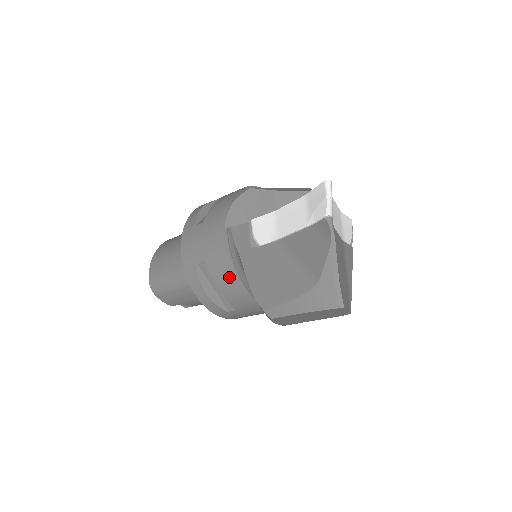
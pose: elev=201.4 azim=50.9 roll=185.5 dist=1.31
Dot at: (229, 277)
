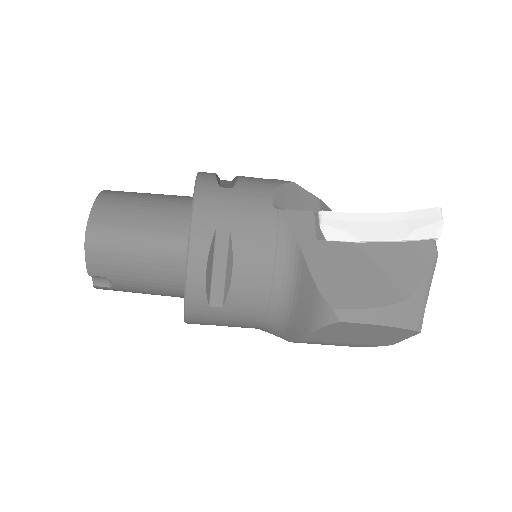
Dot at: (258, 262)
